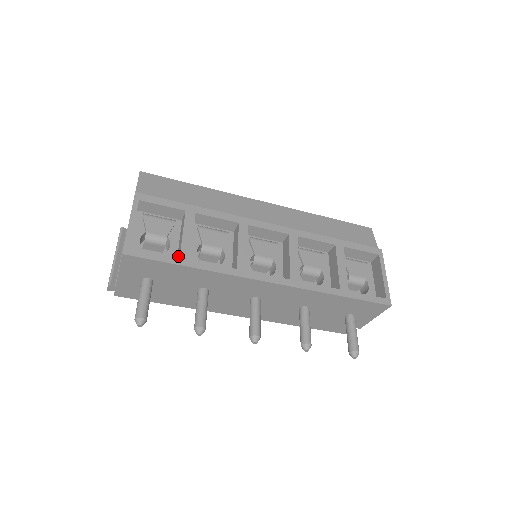
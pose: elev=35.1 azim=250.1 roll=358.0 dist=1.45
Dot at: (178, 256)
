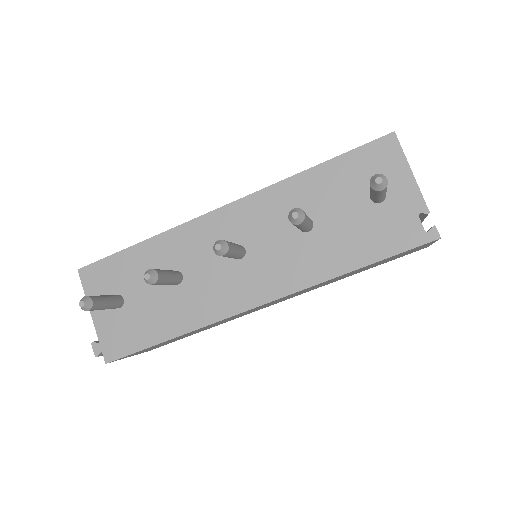
Dot at: occluded
